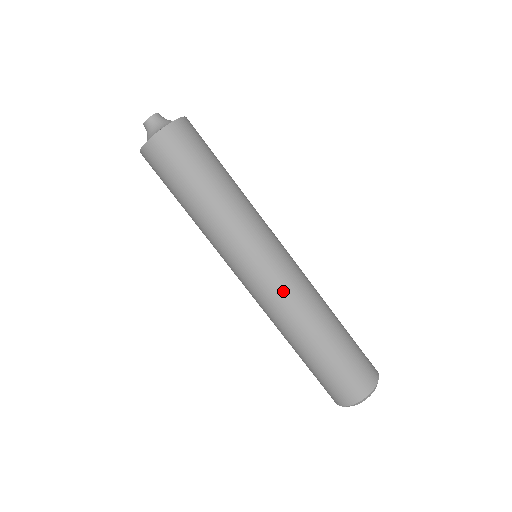
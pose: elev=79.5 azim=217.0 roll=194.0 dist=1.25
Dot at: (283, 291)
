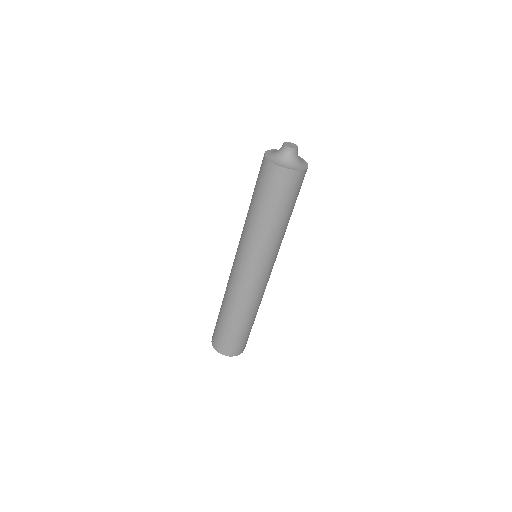
Dot at: (239, 286)
